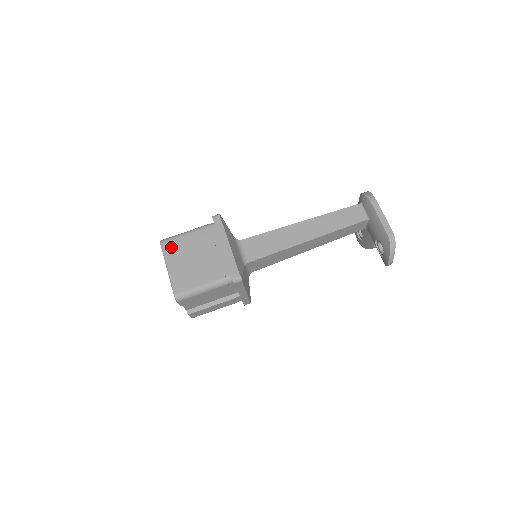
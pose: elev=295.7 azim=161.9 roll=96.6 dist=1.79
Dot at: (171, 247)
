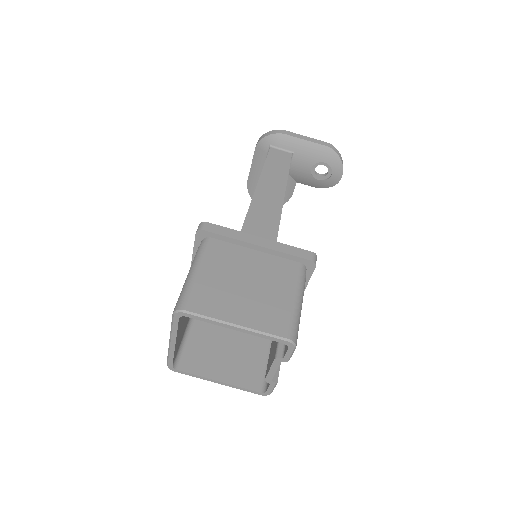
Dot at: (203, 301)
